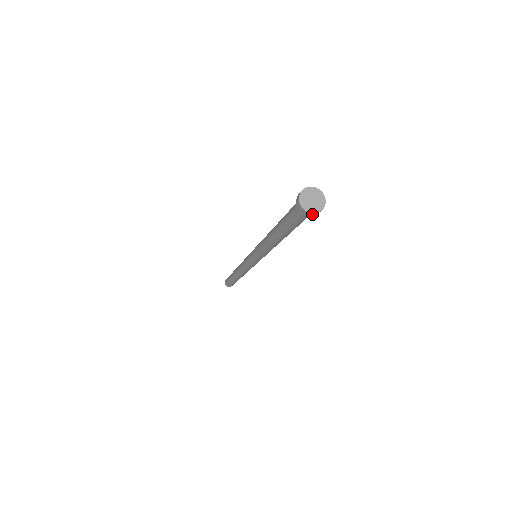
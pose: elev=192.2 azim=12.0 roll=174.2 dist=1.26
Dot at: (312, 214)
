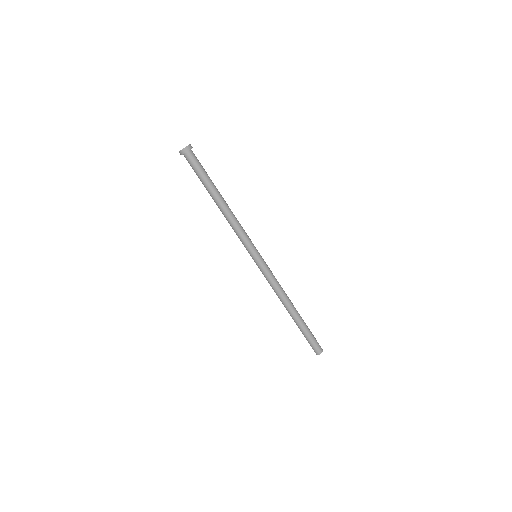
Dot at: (185, 150)
